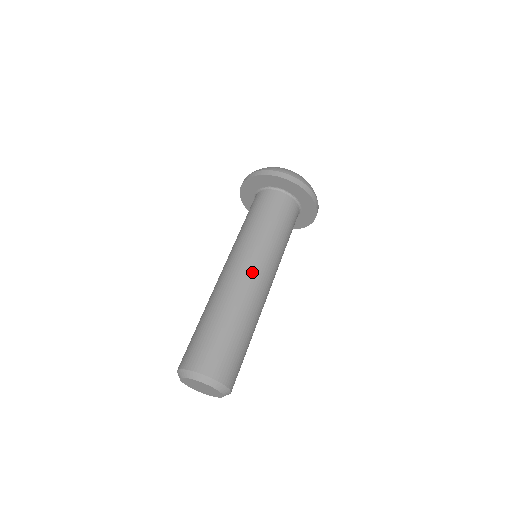
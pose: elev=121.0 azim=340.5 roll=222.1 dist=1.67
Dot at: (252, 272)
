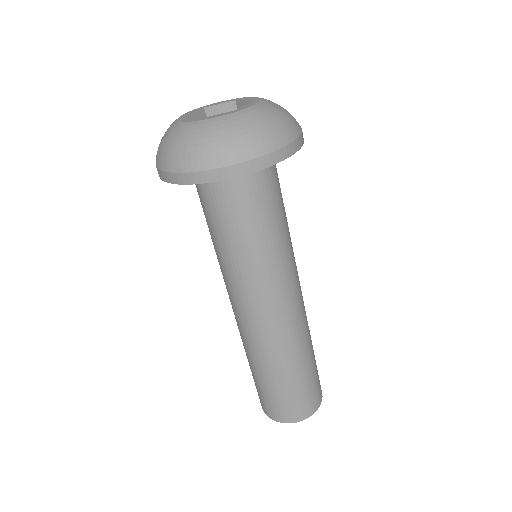
Dot at: (286, 308)
